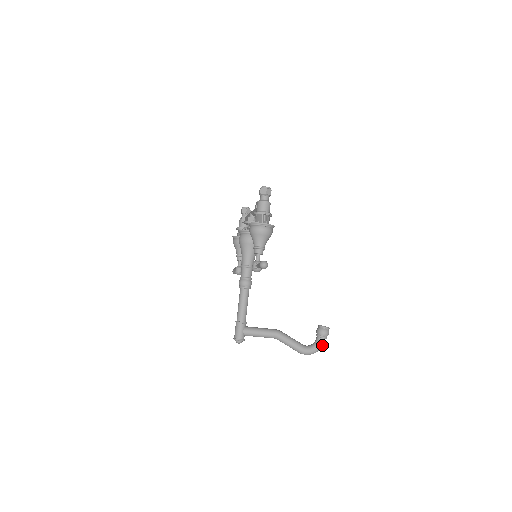
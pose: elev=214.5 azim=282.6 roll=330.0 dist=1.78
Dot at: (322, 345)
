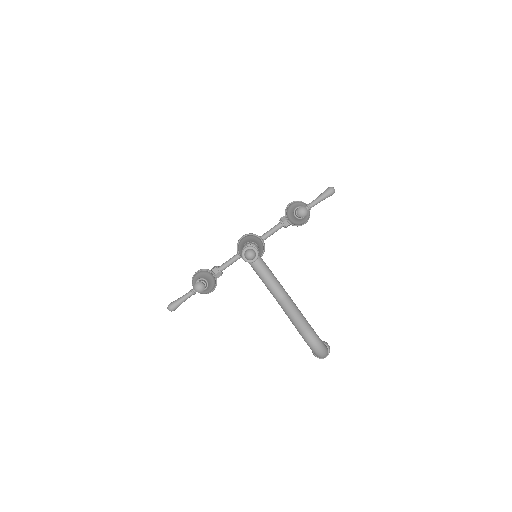
Dot at: (327, 351)
